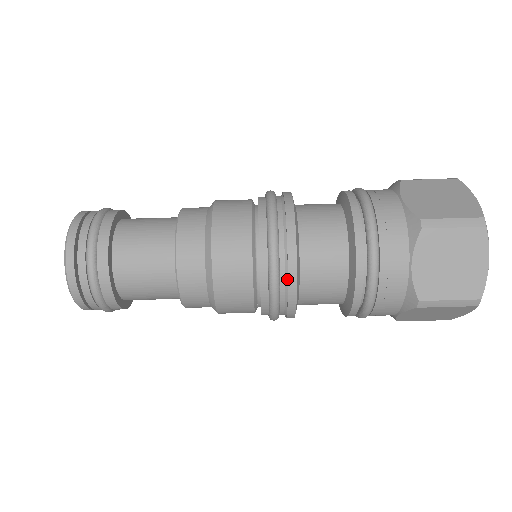
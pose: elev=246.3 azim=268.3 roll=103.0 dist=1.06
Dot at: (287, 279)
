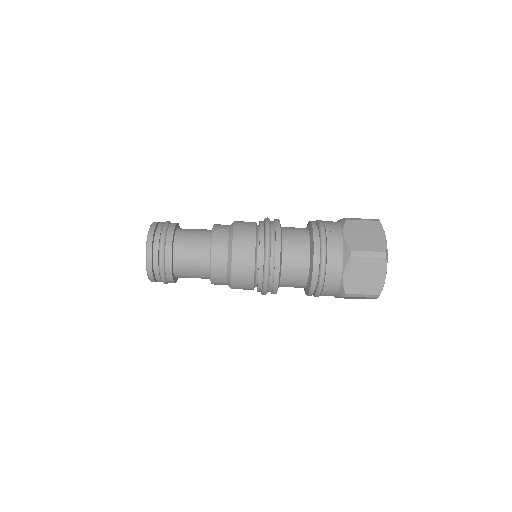
Dot at: (275, 239)
